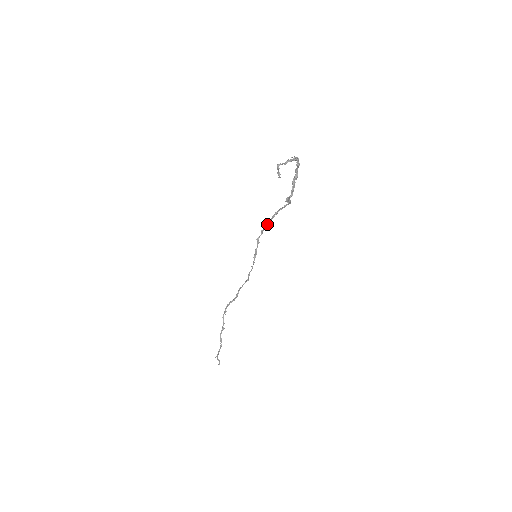
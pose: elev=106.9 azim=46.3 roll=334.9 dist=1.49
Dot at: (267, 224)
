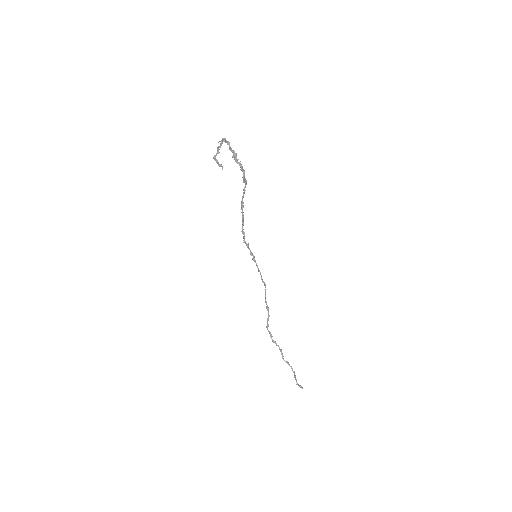
Dot at: (242, 220)
